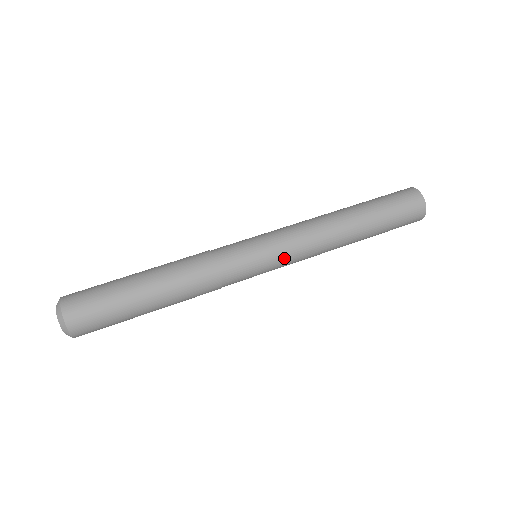
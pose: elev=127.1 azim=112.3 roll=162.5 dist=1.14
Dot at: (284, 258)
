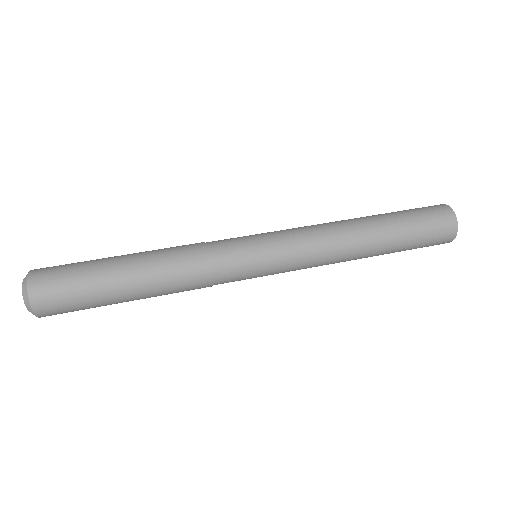
Dot at: occluded
